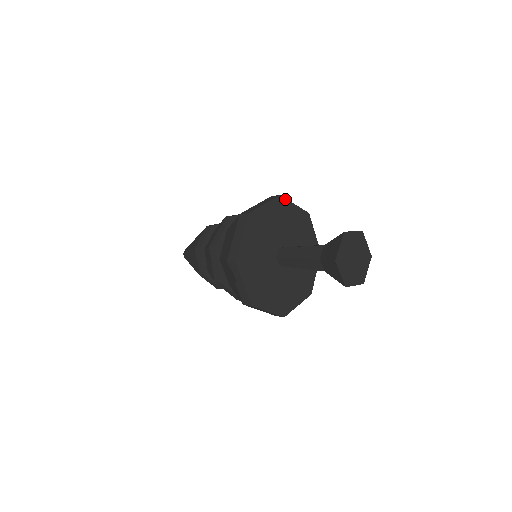
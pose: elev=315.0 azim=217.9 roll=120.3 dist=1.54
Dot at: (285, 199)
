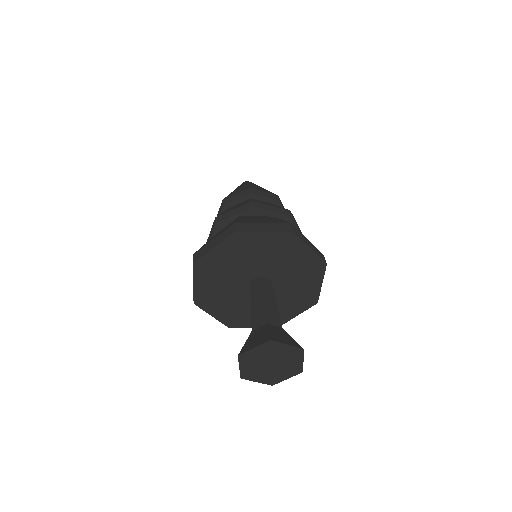
Dot at: (299, 238)
